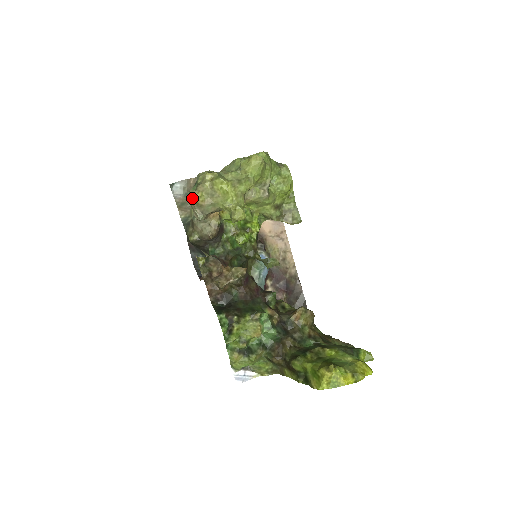
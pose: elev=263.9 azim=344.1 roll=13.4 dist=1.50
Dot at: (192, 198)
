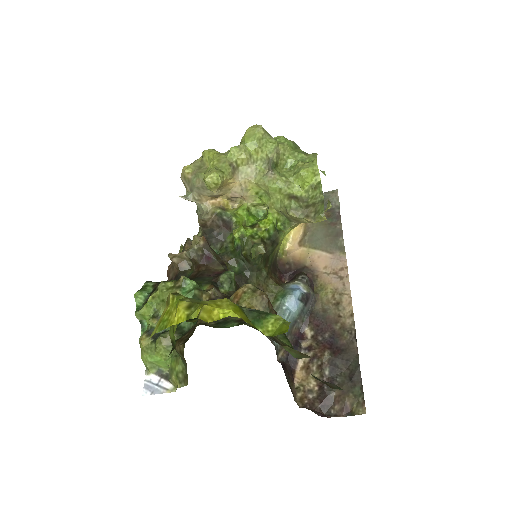
Dot at: occluded
